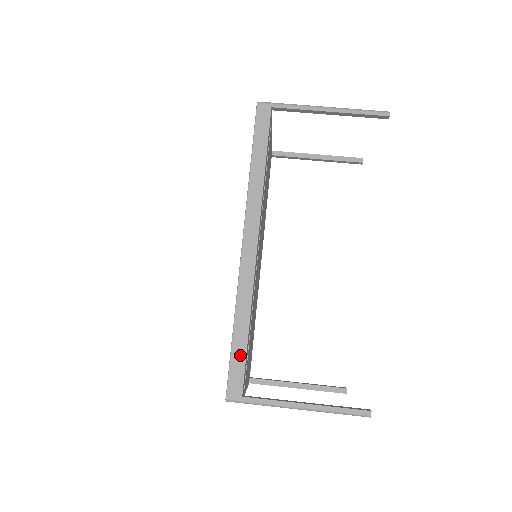
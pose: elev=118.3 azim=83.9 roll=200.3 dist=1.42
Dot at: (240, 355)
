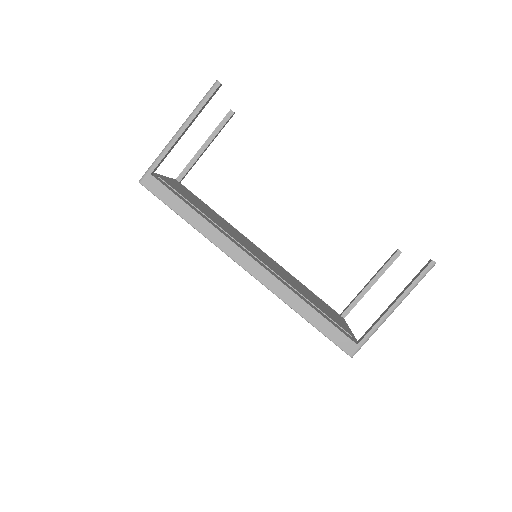
Dot at: (327, 327)
